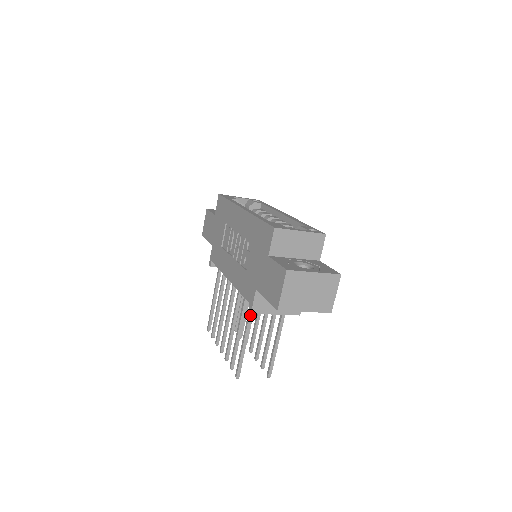
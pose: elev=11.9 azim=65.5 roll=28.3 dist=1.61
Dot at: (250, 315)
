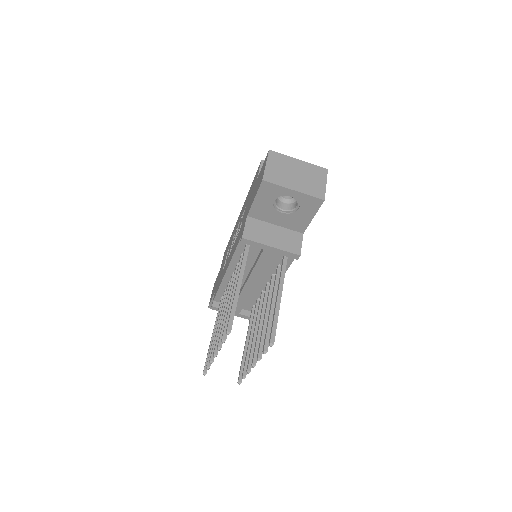
Dot at: (244, 259)
